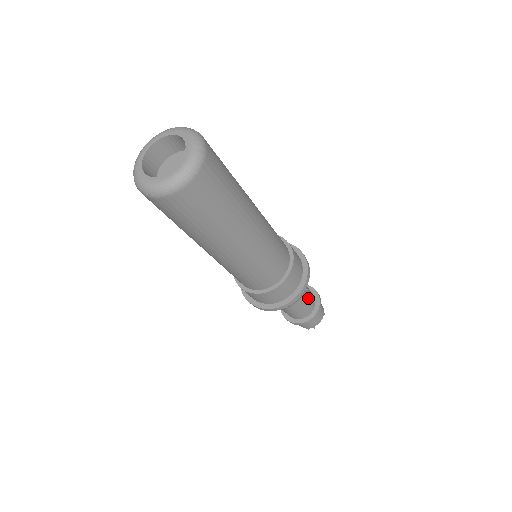
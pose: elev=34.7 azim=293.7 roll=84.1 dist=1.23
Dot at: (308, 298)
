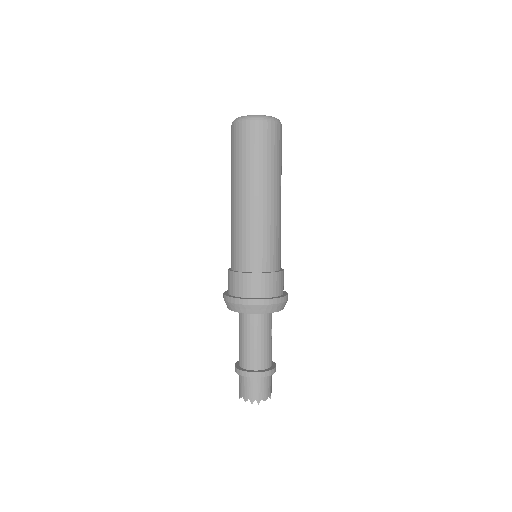
Dot at: (271, 346)
